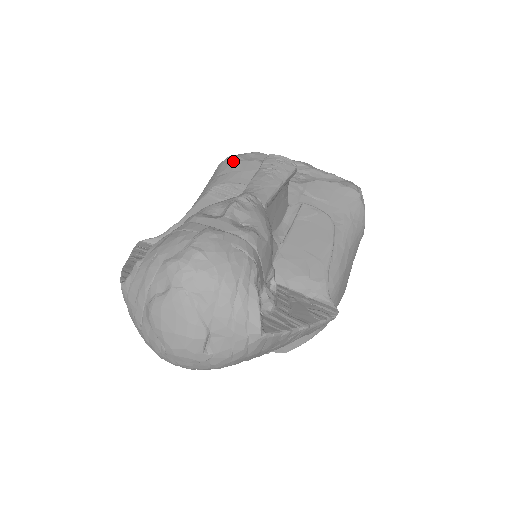
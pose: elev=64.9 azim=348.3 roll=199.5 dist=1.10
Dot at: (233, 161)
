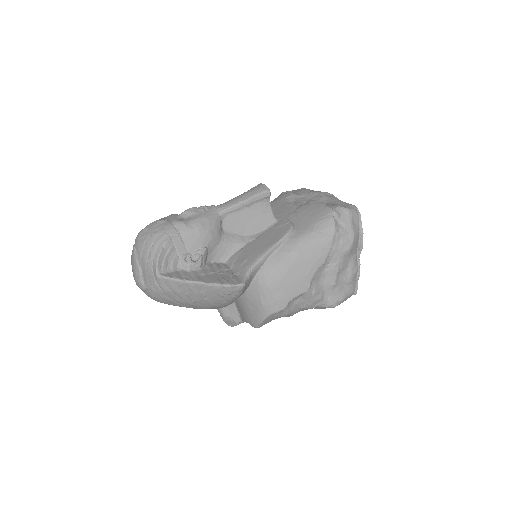
Dot at: (280, 195)
